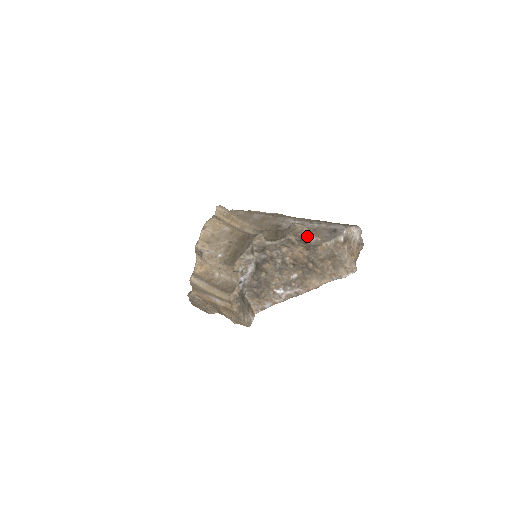
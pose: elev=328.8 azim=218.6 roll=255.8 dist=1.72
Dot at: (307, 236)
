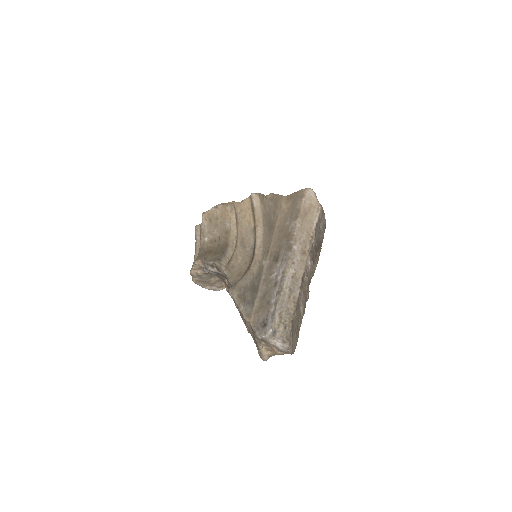
Dot at: (237, 306)
